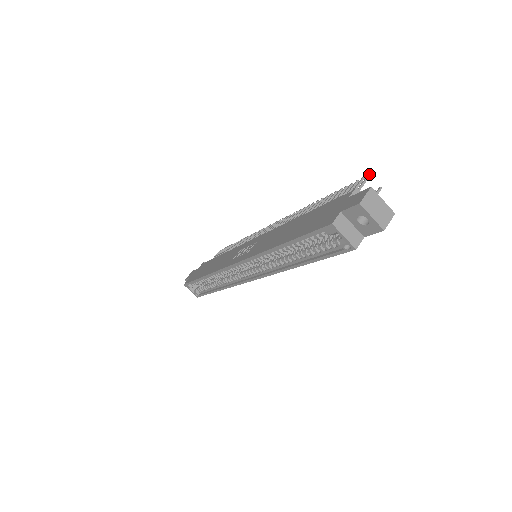
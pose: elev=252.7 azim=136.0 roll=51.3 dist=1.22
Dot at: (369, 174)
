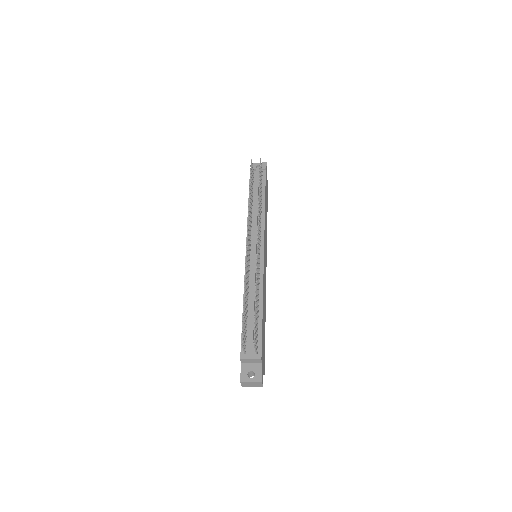
Dot at: (241, 344)
